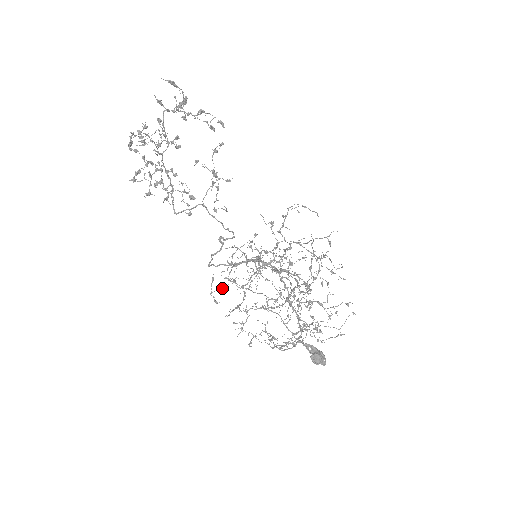
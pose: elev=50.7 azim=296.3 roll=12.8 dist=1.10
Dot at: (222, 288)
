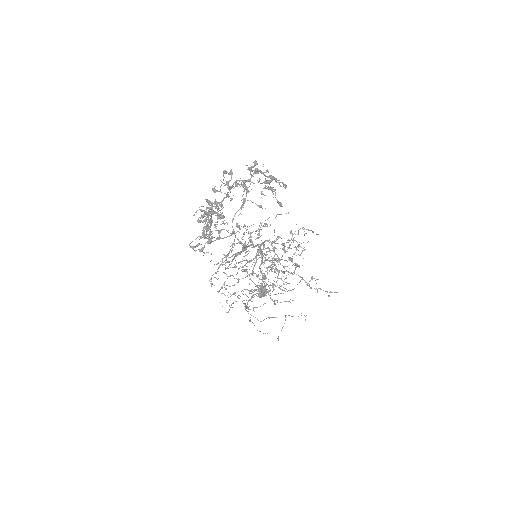
Dot at: occluded
